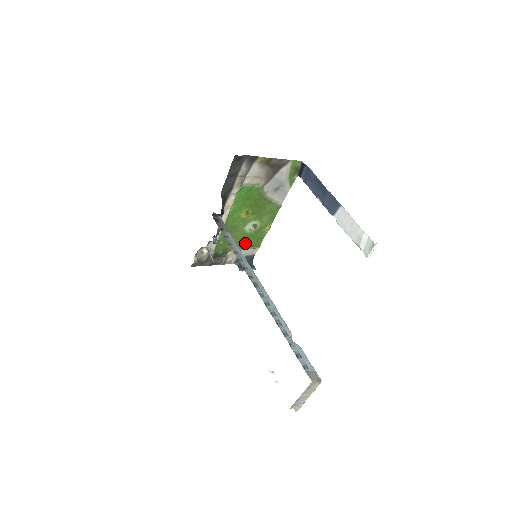
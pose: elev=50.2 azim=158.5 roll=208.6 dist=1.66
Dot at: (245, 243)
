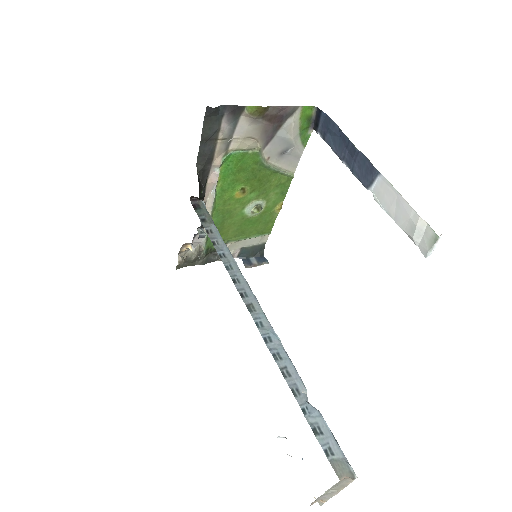
Dot at: (248, 230)
